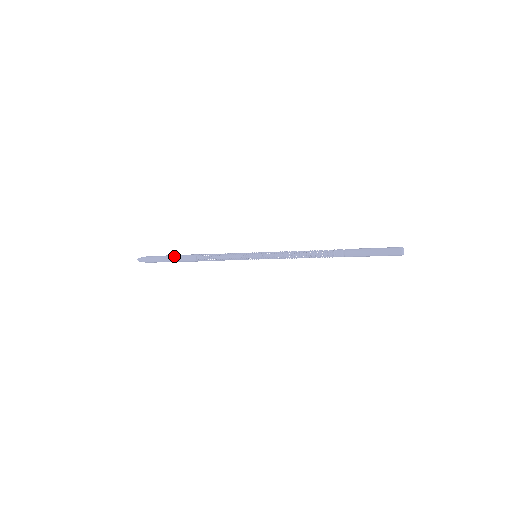
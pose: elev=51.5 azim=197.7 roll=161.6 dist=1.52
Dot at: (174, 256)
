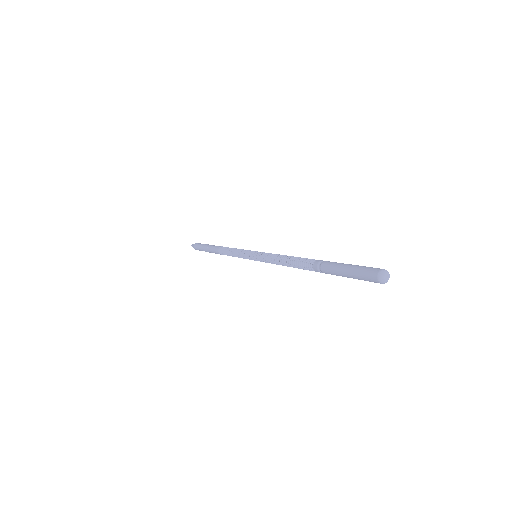
Dot at: (208, 246)
